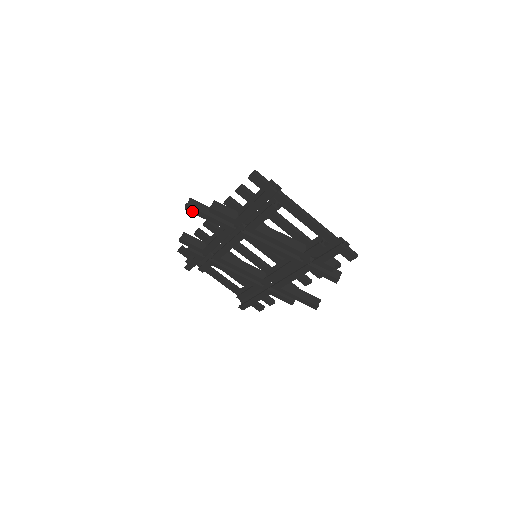
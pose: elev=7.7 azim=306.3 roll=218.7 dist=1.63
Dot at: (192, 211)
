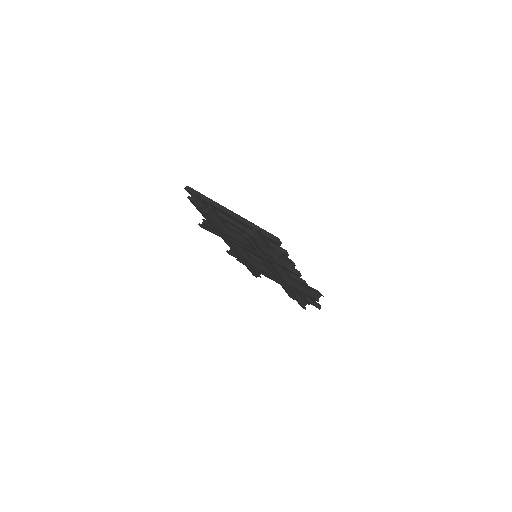
Dot at: occluded
